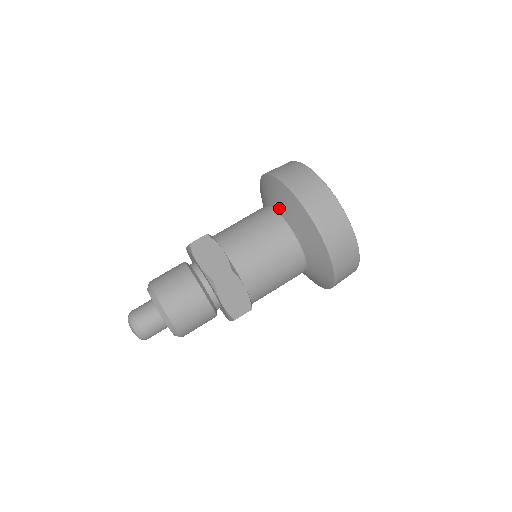
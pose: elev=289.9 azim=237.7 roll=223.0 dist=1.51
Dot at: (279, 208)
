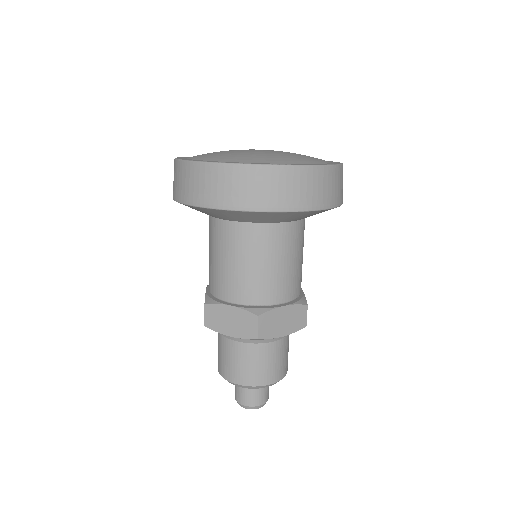
Dot at: occluded
